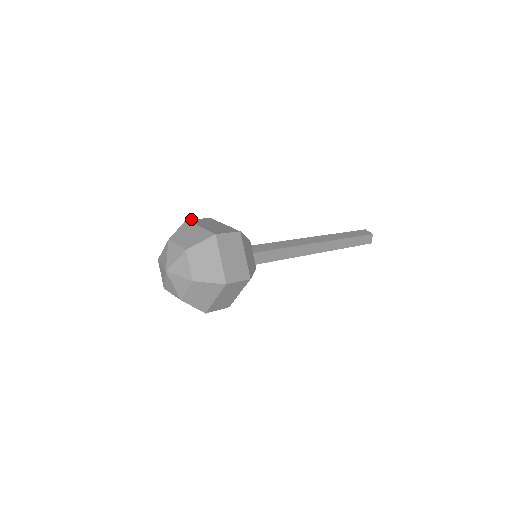
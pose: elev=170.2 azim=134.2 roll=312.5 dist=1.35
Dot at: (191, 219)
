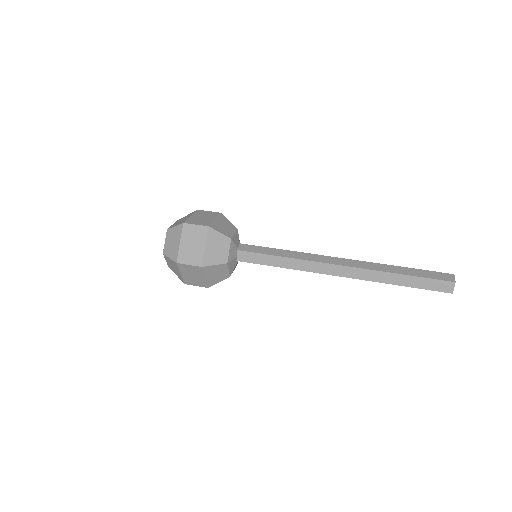
Dot at: (202, 210)
